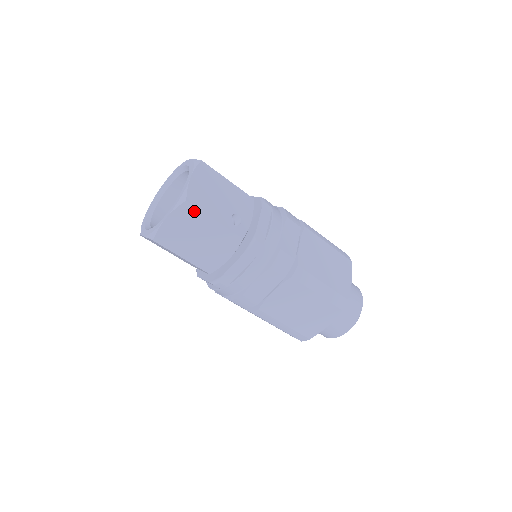
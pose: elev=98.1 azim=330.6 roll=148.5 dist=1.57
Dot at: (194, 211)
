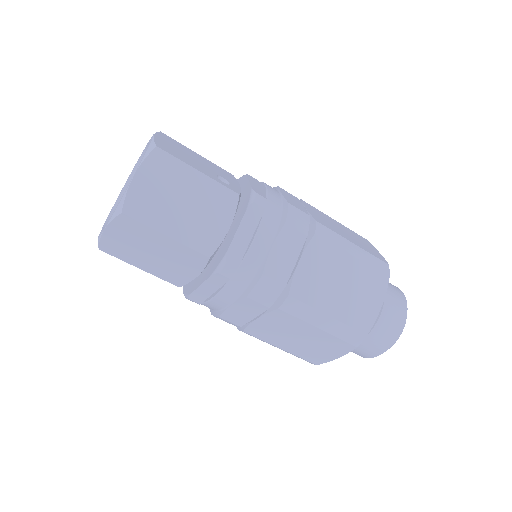
Dot at: (169, 161)
